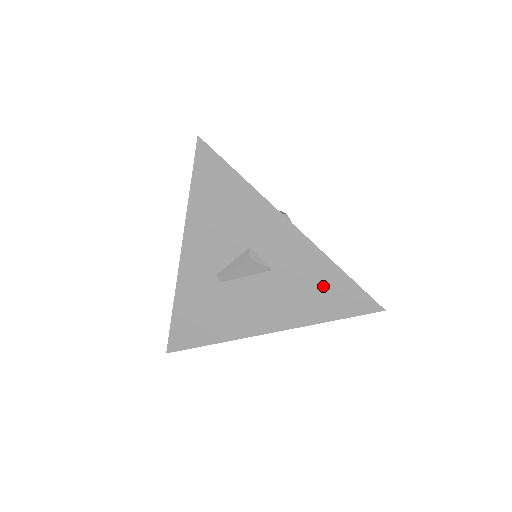
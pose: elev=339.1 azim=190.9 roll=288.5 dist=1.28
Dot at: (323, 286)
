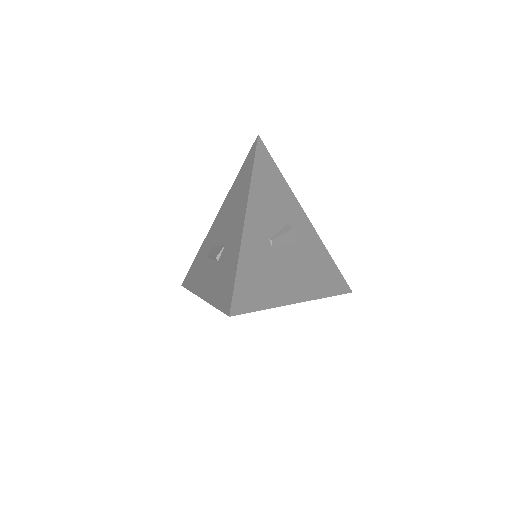
Dot at: (325, 266)
